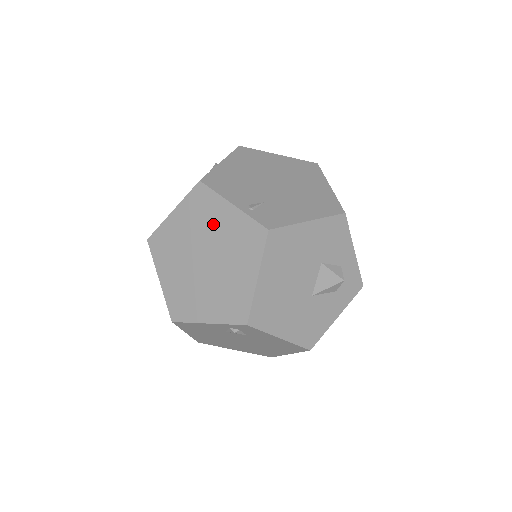
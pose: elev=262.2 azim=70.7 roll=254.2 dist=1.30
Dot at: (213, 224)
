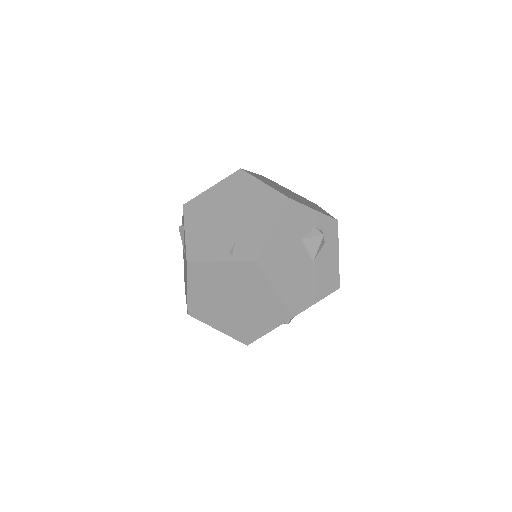
Dot at: (219, 280)
